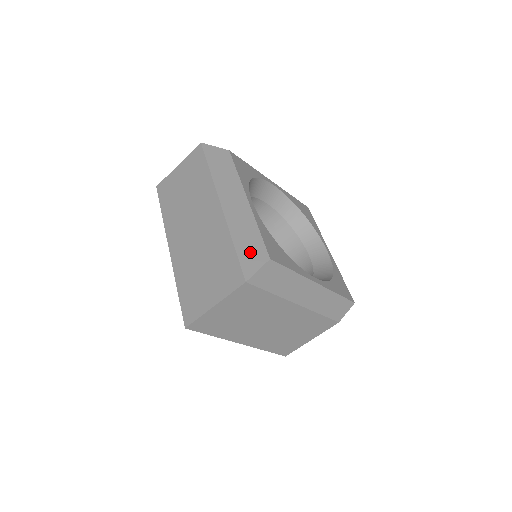
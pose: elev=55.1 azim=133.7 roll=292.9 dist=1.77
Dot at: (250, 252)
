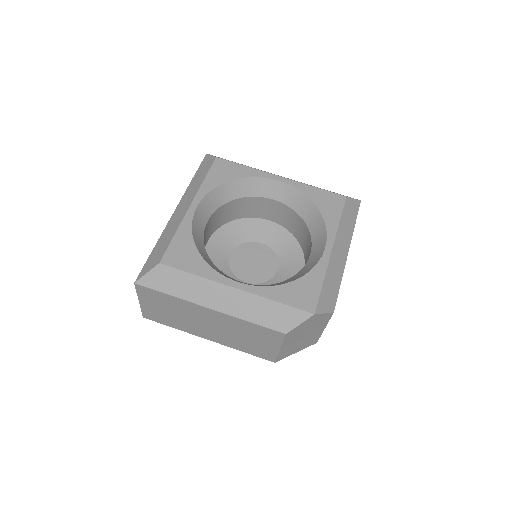
Dot at: (155, 256)
